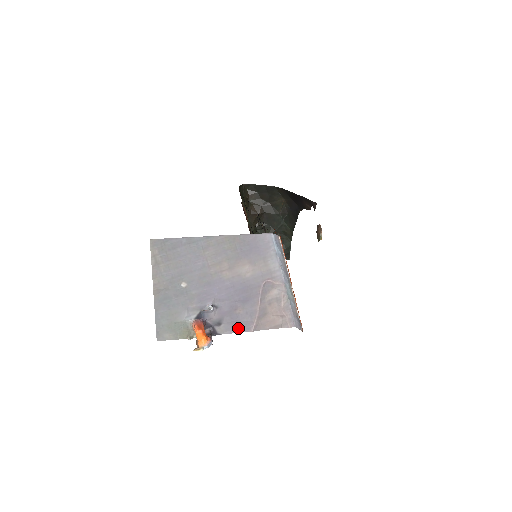
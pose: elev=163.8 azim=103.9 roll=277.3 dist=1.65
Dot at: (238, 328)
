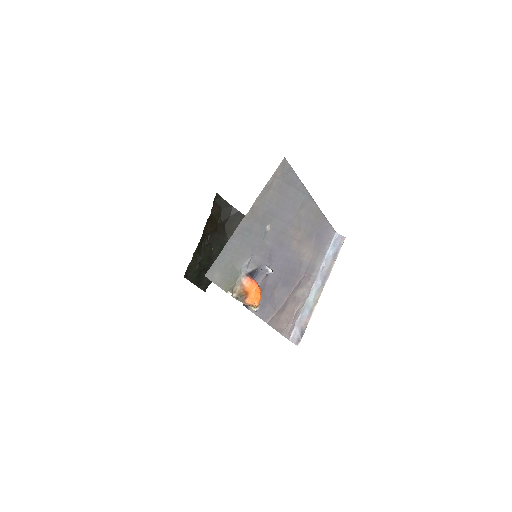
Dot at: (261, 311)
